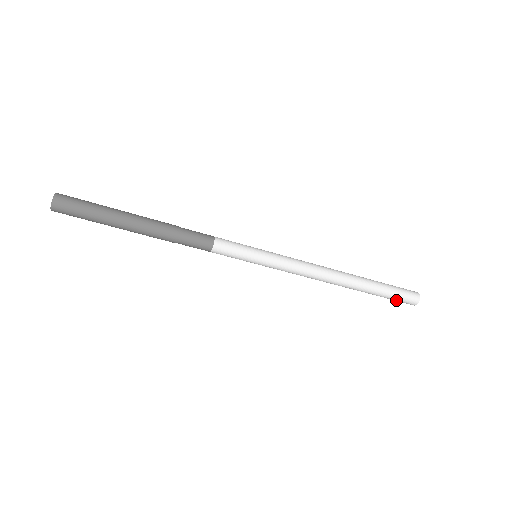
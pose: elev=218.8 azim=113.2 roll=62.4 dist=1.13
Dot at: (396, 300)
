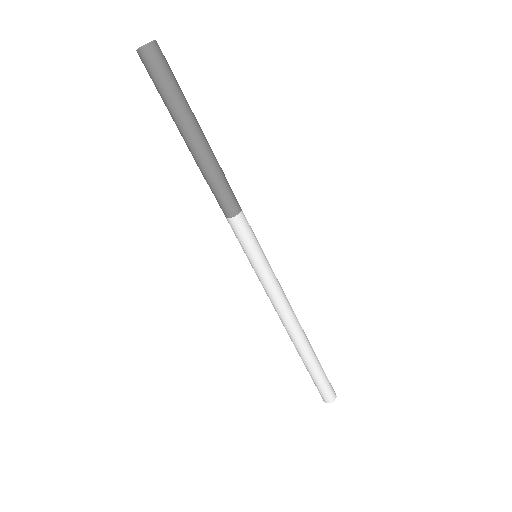
Dot at: (325, 385)
